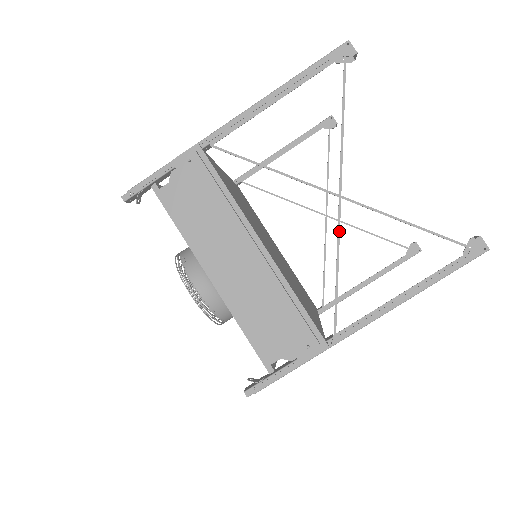
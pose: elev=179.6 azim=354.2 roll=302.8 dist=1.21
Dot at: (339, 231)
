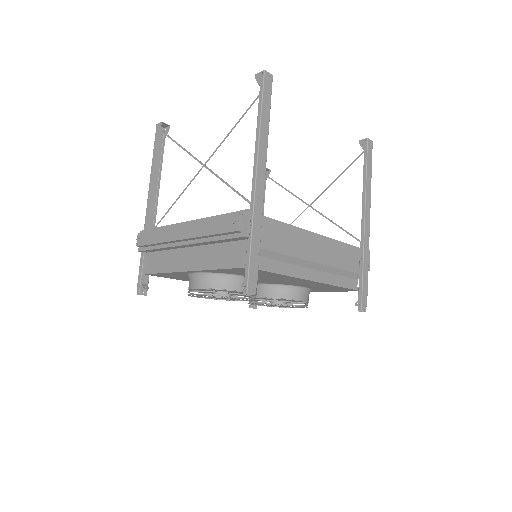
Dot at: (209, 169)
